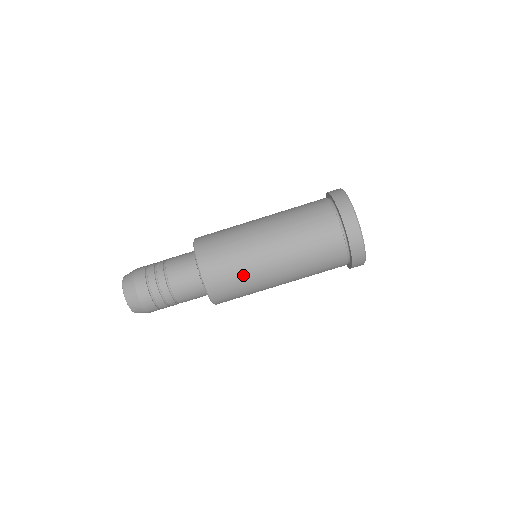
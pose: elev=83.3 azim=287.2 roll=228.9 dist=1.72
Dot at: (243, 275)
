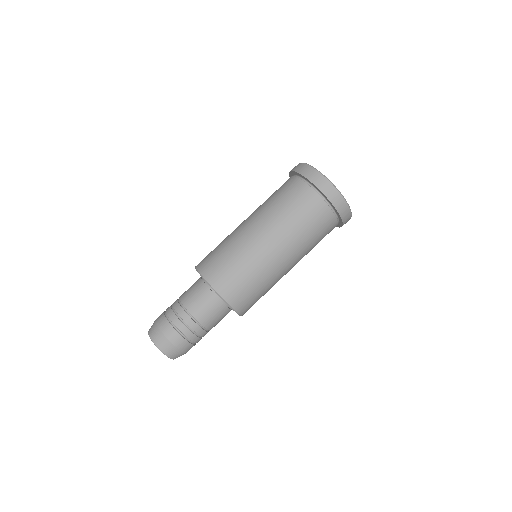
Dot at: (265, 287)
